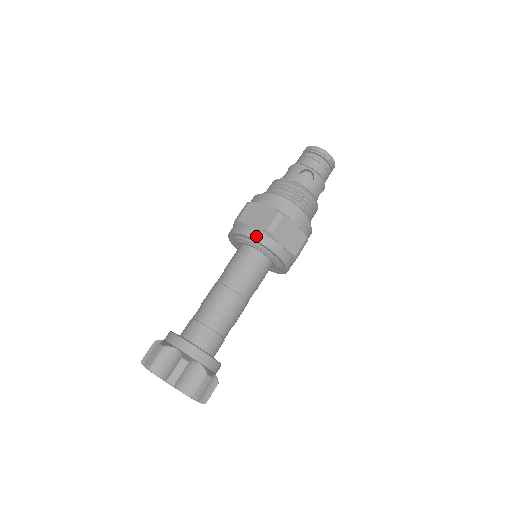
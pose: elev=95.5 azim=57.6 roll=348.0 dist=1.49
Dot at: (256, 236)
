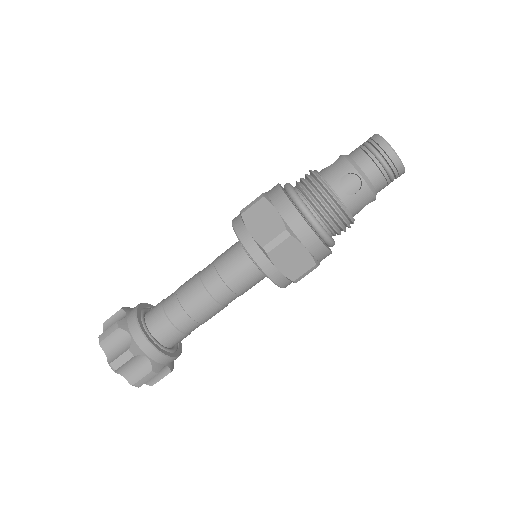
Dot at: (249, 248)
